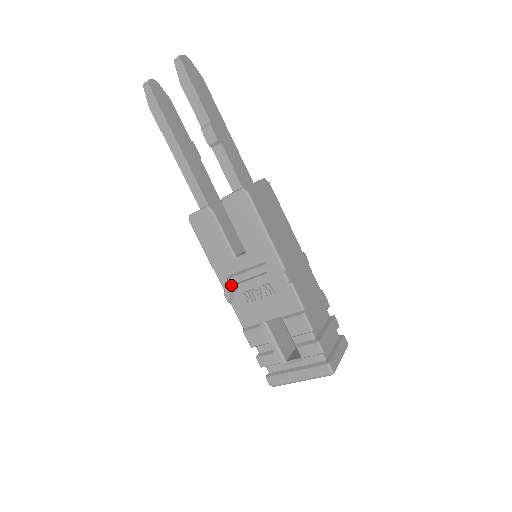
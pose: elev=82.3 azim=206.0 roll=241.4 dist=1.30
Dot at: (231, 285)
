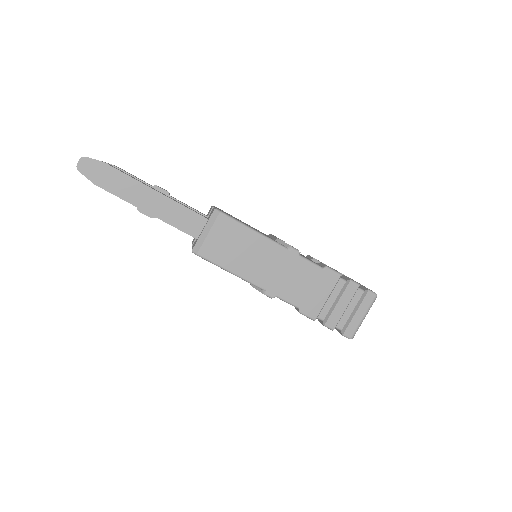
Dot at: occluded
